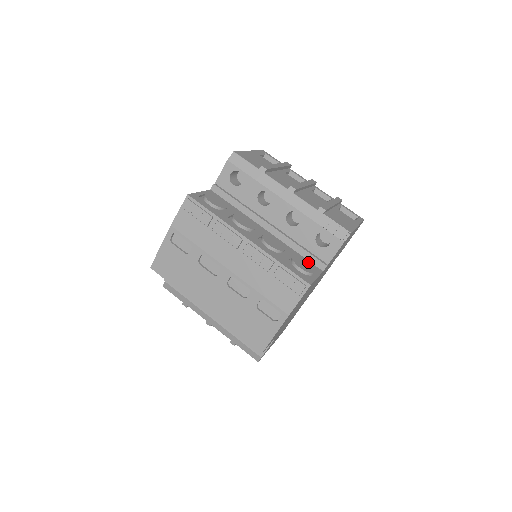
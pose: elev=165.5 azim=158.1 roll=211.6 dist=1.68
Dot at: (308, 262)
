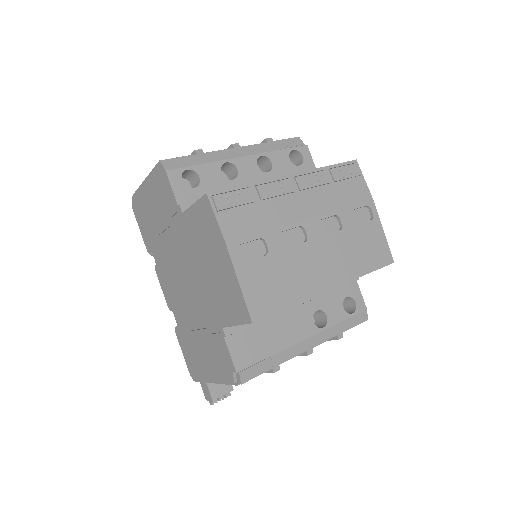
Dot at: occluded
